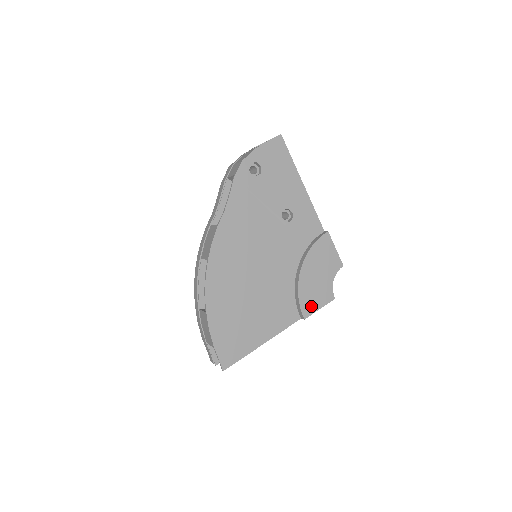
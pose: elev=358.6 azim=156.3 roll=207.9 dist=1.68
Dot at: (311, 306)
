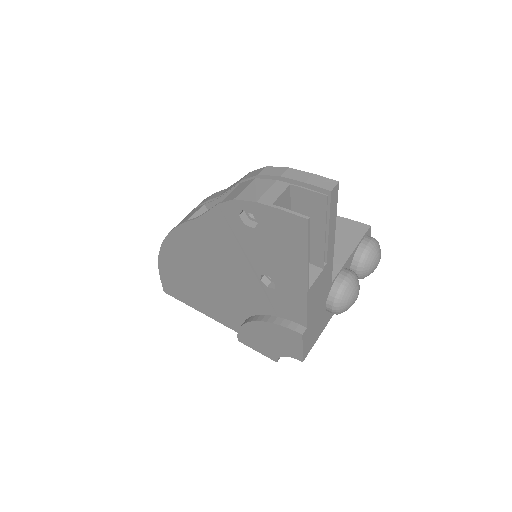
Dot at: (249, 343)
